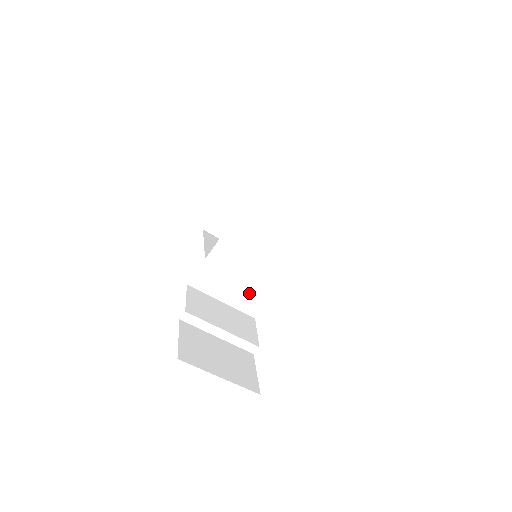
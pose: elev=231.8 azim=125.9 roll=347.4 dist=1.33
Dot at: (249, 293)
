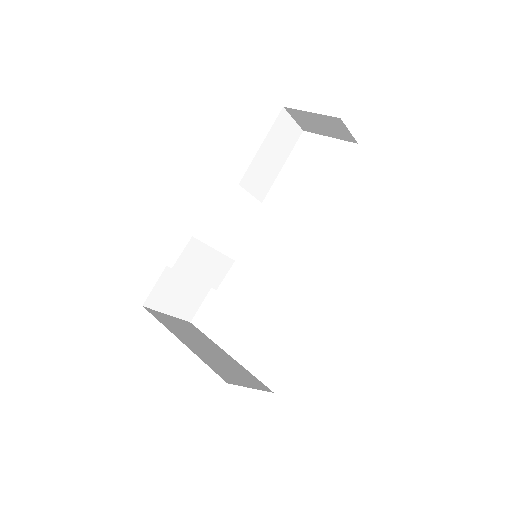
Dot at: occluded
